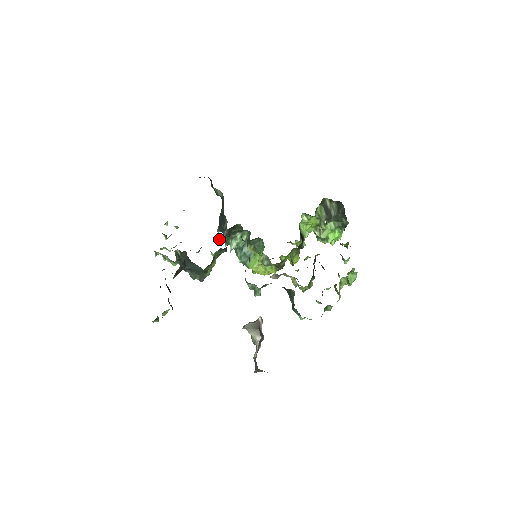
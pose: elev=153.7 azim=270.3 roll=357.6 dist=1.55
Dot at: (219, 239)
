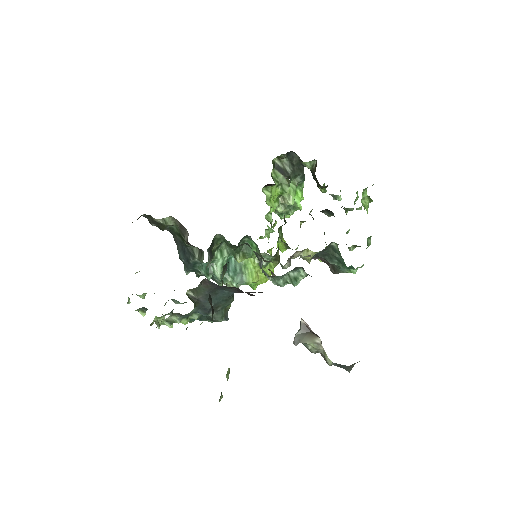
Dot at: occluded
